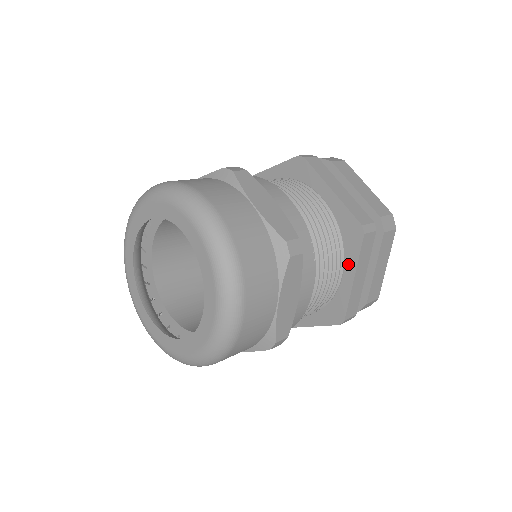
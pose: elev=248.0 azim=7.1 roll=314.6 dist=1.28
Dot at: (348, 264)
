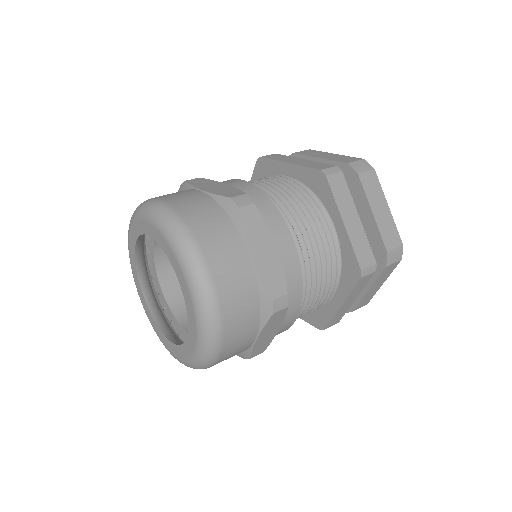
Dot at: (332, 213)
